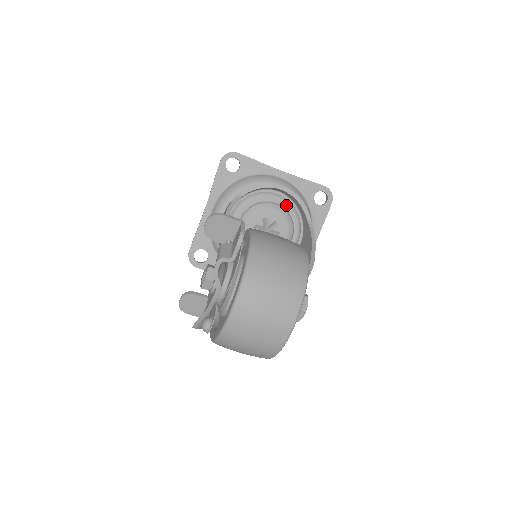
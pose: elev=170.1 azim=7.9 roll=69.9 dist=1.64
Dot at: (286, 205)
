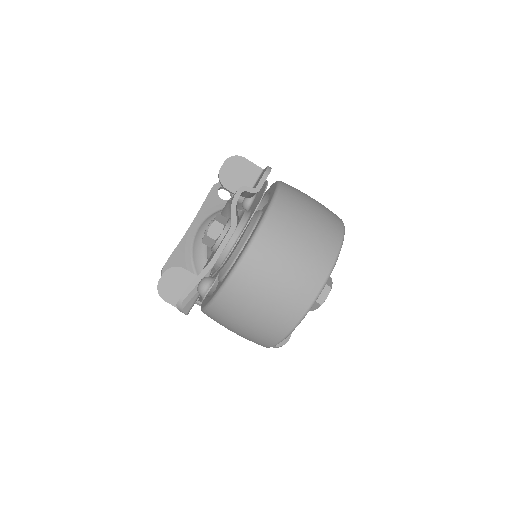
Dot at: occluded
